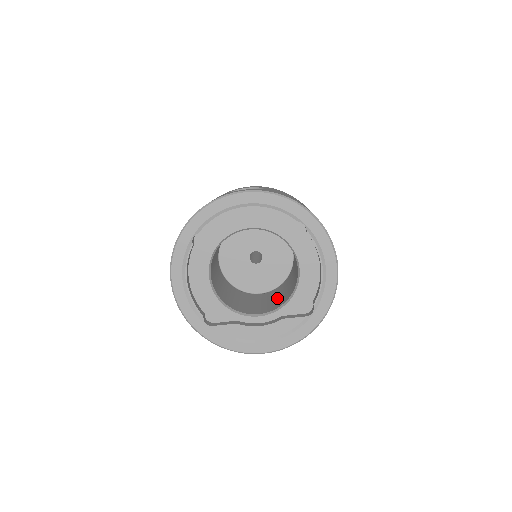
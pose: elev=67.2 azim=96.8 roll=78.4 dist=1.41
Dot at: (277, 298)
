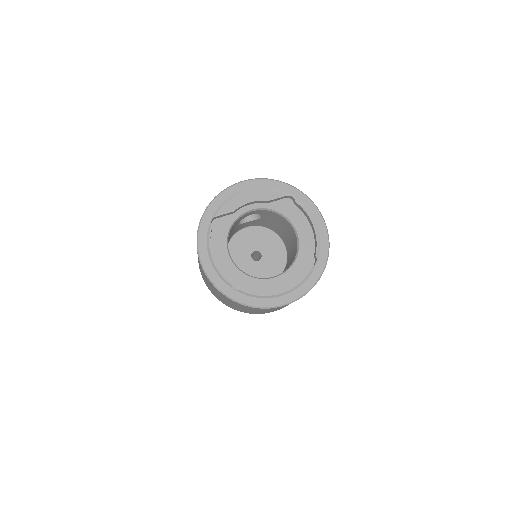
Dot at: occluded
